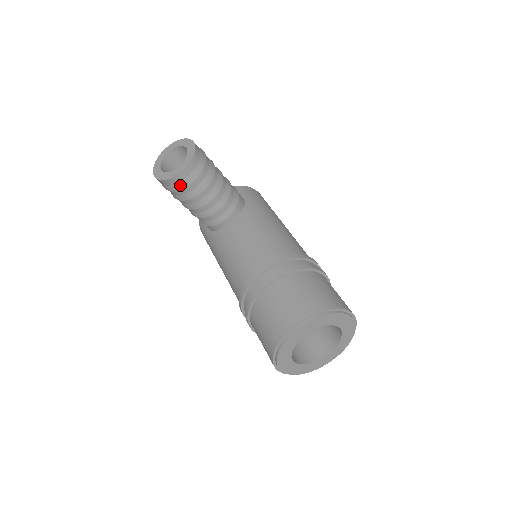
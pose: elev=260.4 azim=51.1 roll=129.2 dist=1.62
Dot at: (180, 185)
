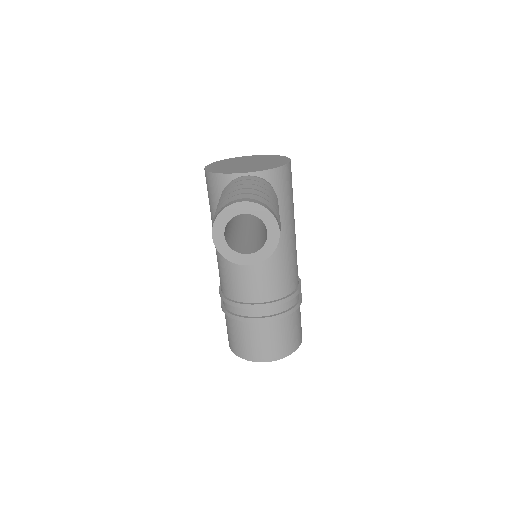
Dot at: occluded
